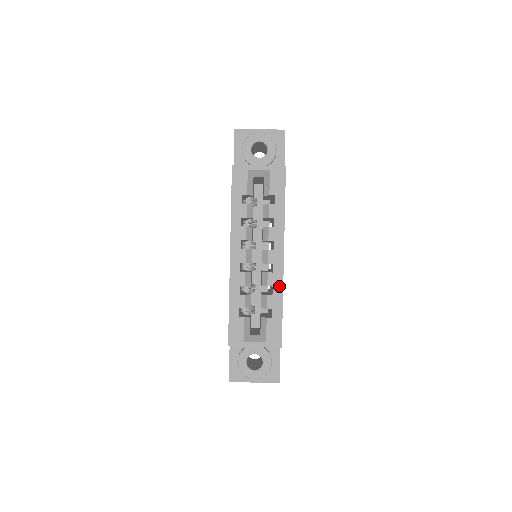
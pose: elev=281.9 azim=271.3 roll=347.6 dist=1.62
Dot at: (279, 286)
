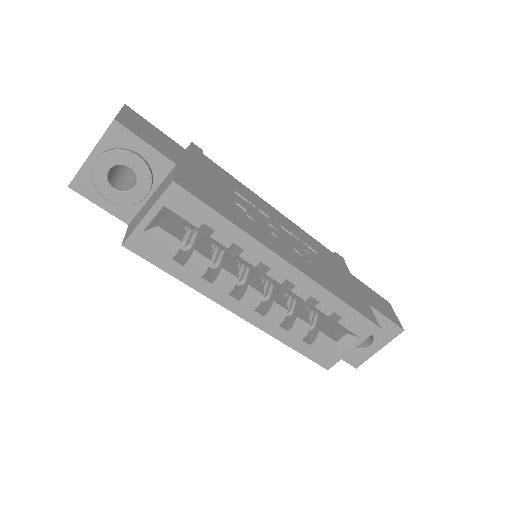
Dot at: (317, 290)
